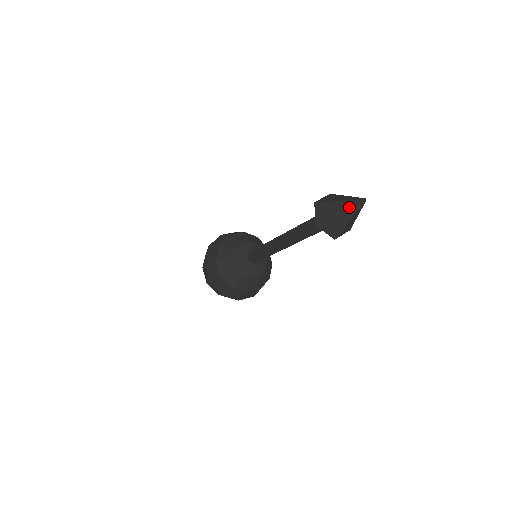
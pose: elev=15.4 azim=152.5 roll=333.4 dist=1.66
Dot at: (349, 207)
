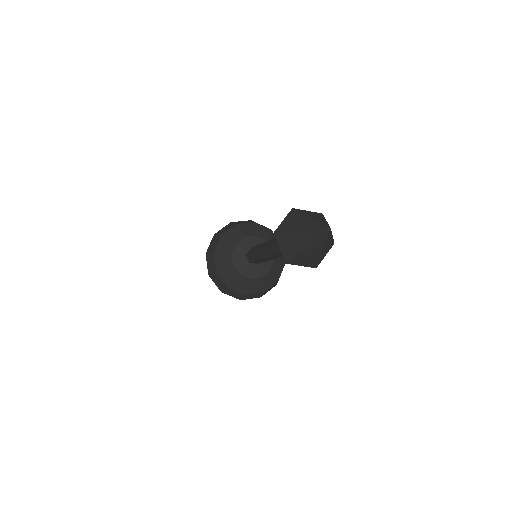
Dot at: (313, 240)
